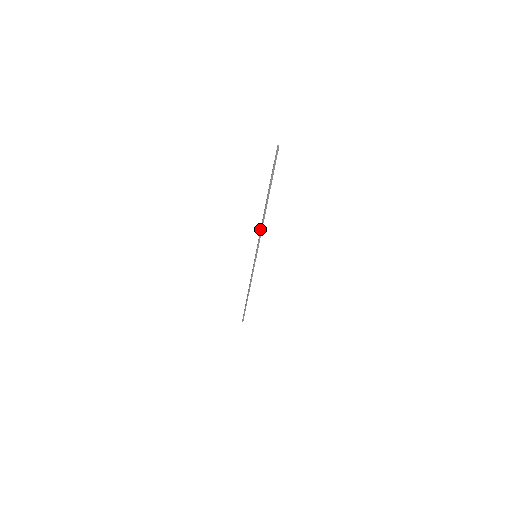
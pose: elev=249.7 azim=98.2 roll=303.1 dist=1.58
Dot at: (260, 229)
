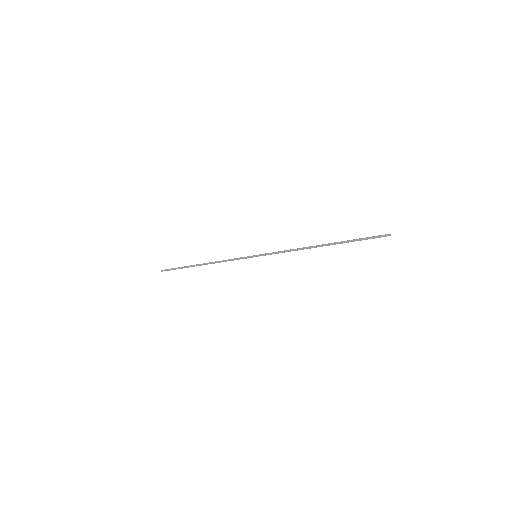
Dot at: (290, 250)
